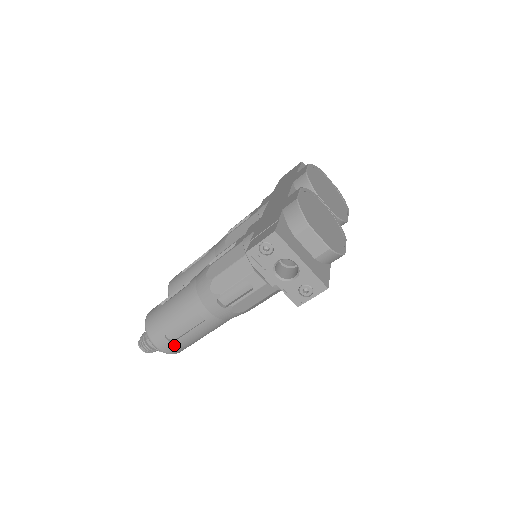
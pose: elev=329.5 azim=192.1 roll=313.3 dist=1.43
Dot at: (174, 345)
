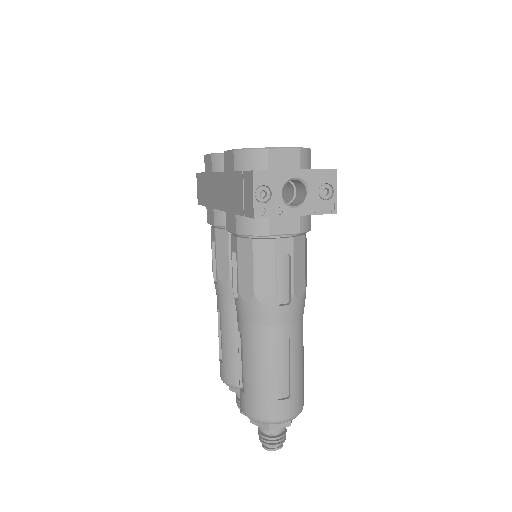
Dot at: (294, 397)
